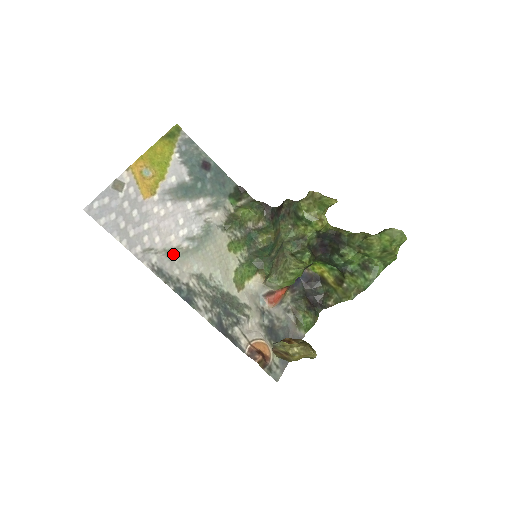
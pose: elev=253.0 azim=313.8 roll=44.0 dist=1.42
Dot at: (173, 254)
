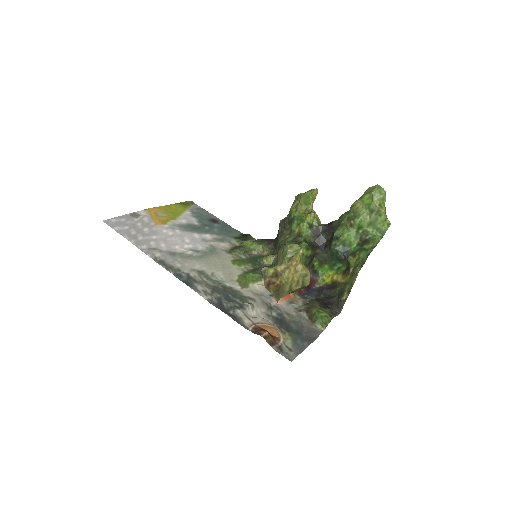
Dot at: (177, 255)
